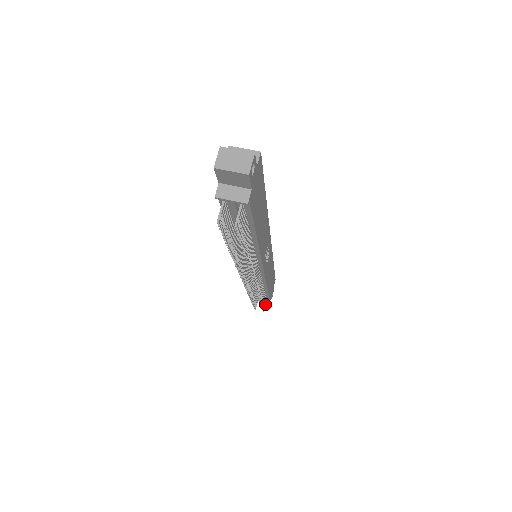
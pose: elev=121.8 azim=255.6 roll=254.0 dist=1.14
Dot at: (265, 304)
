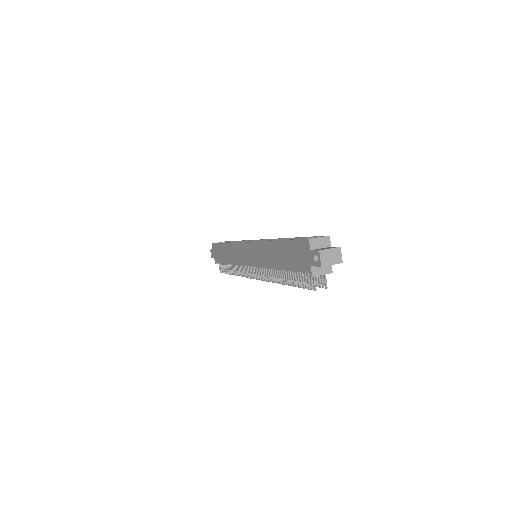
Dot at: occluded
